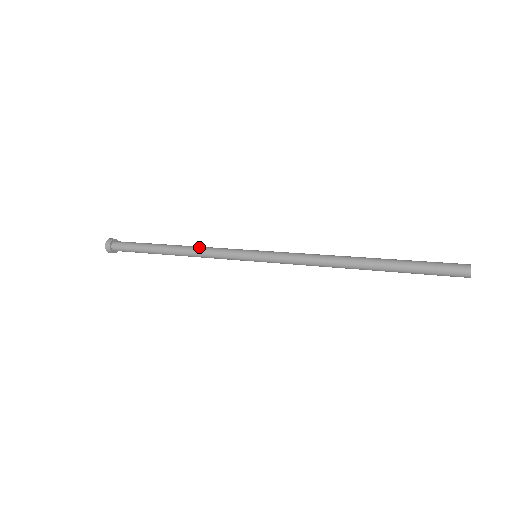
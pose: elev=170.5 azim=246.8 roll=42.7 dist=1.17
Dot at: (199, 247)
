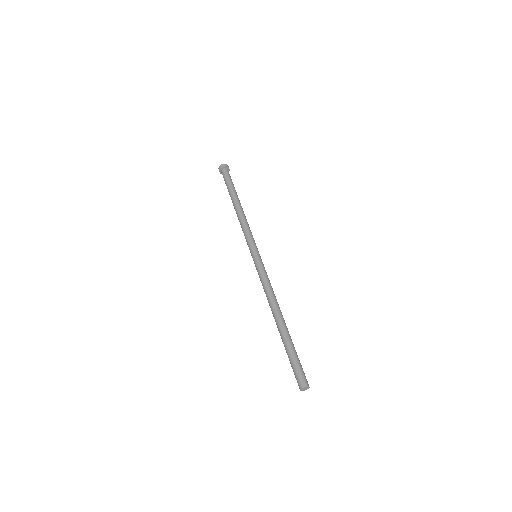
Dot at: (243, 219)
